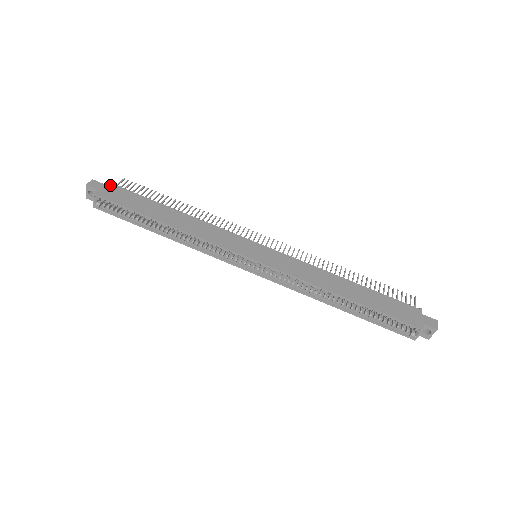
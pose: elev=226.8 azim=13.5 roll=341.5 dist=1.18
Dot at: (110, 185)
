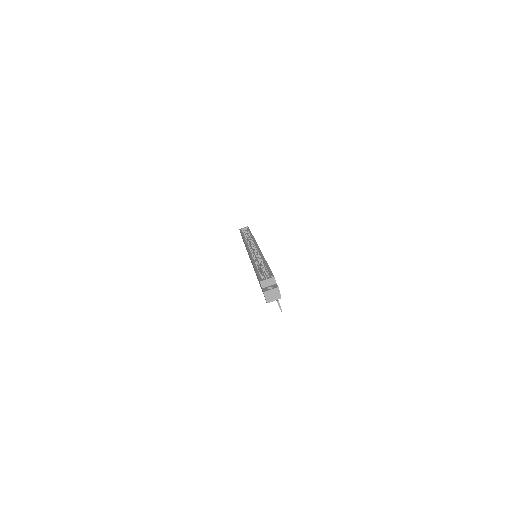
Dot at: occluded
